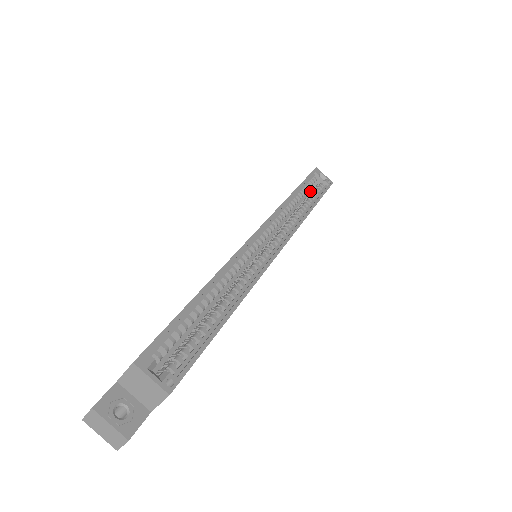
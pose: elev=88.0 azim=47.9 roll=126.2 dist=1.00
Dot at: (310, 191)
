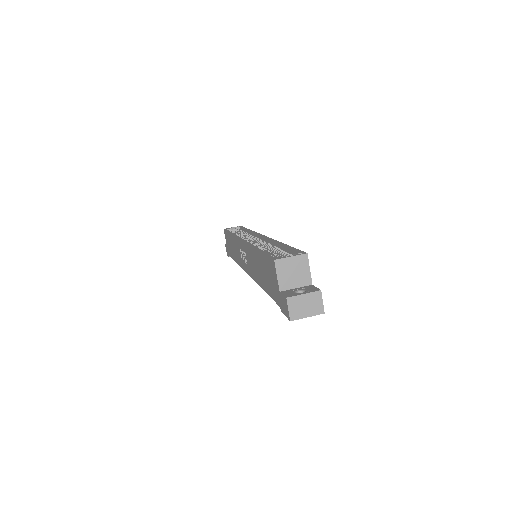
Dot at: occluded
